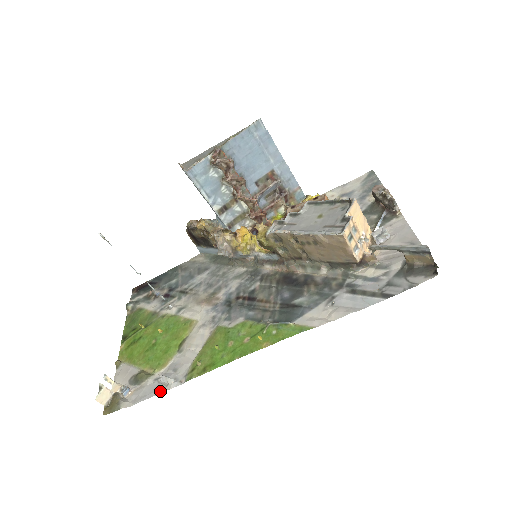
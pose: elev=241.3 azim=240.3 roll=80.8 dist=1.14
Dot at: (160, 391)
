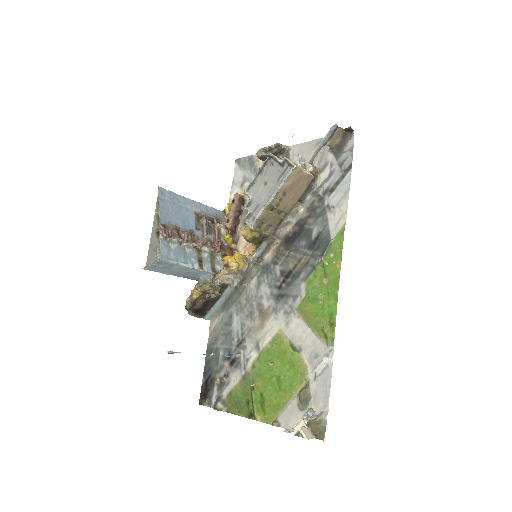
Dot at: (329, 373)
